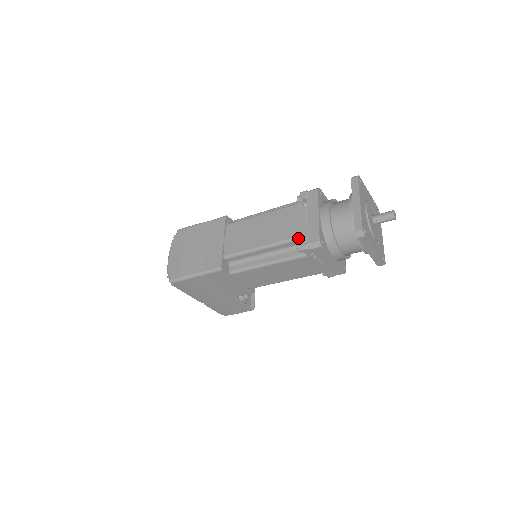
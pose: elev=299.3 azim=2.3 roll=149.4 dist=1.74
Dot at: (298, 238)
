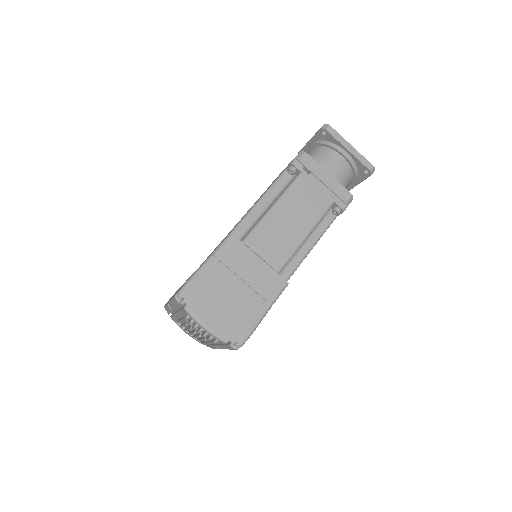
Dot at: (332, 204)
